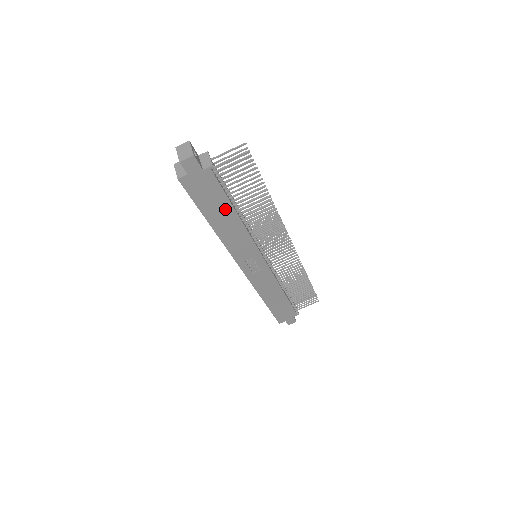
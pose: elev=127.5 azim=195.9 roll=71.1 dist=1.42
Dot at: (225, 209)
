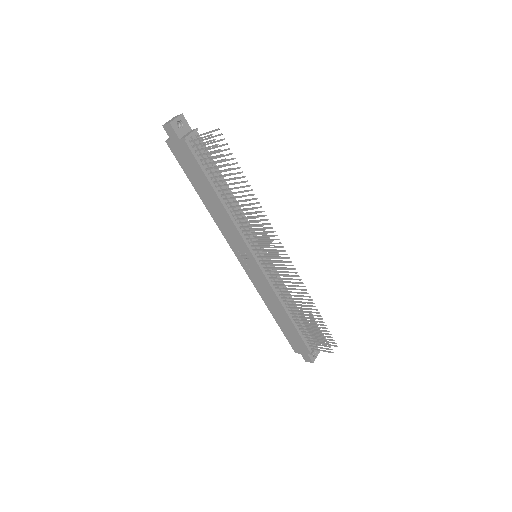
Dot at: (207, 186)
